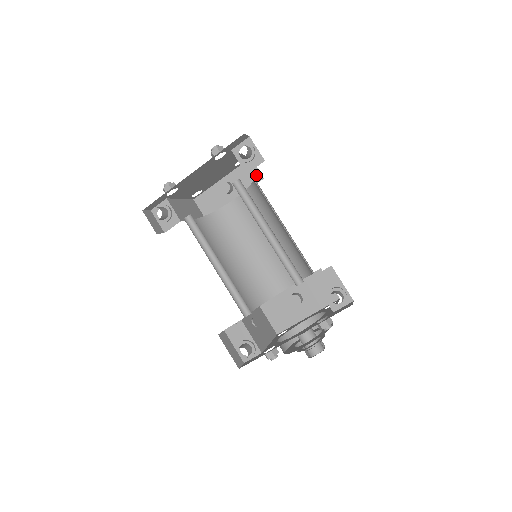
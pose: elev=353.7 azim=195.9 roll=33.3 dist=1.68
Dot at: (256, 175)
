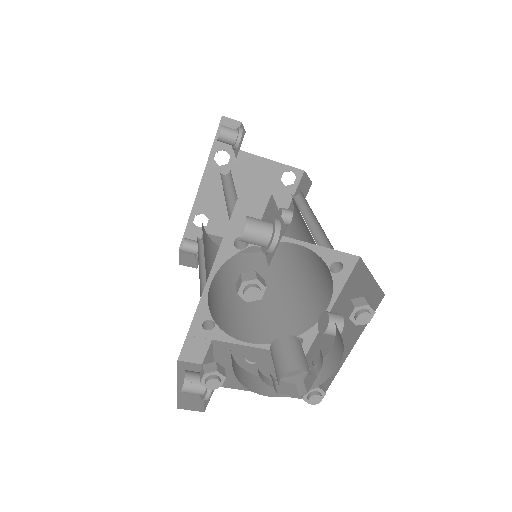
Dot at: (307, 185)
